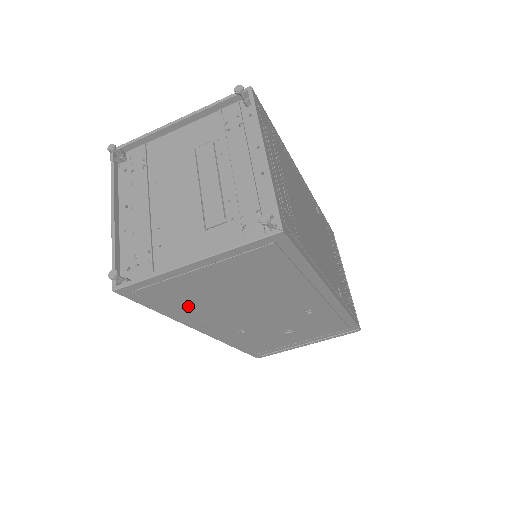
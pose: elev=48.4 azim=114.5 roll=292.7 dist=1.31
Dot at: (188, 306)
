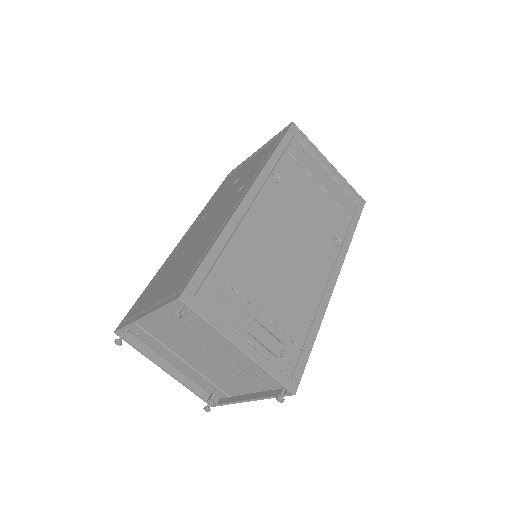
Dot at: occluded
